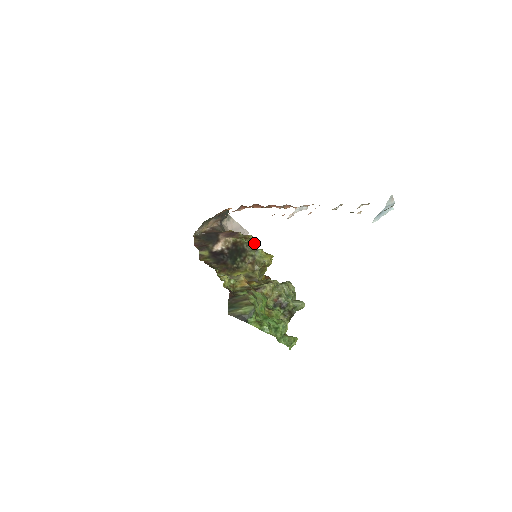
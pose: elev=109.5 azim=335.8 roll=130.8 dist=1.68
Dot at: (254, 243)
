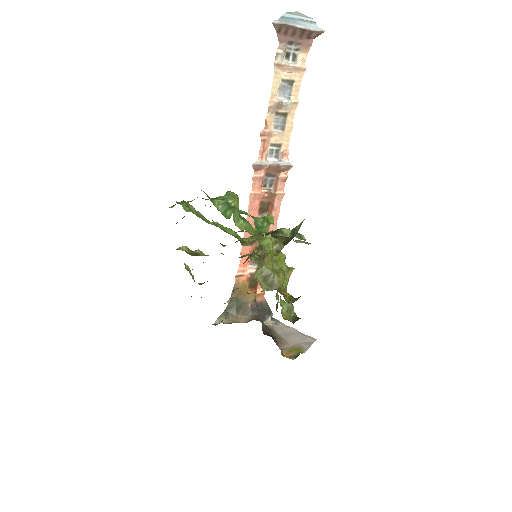
Dot at: occluded
